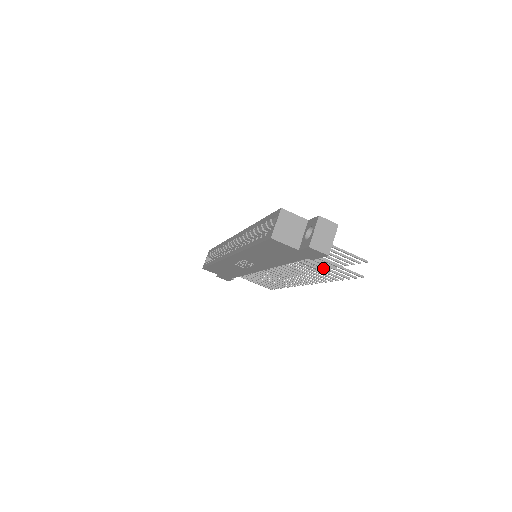
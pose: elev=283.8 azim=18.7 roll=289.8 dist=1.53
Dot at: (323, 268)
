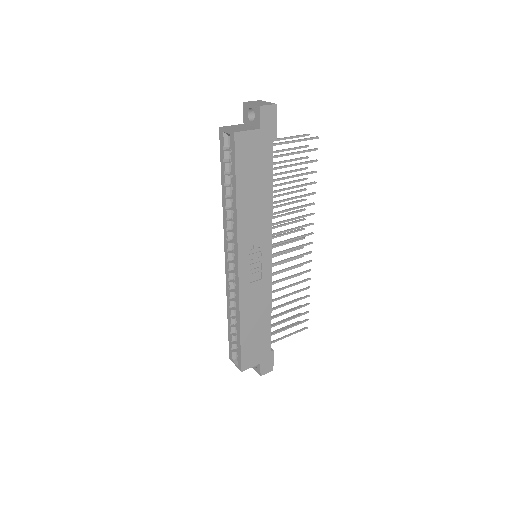
Dot at: (294, 165)
